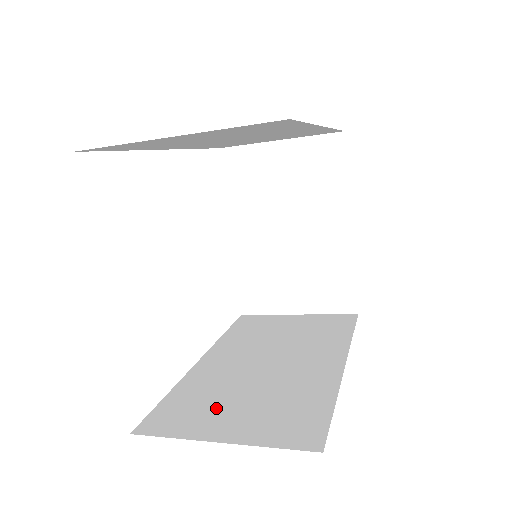
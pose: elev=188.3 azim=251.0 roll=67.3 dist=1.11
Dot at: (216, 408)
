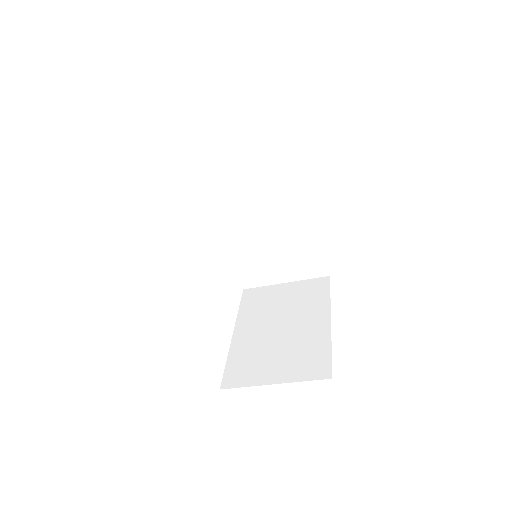
Dot at: occluded
